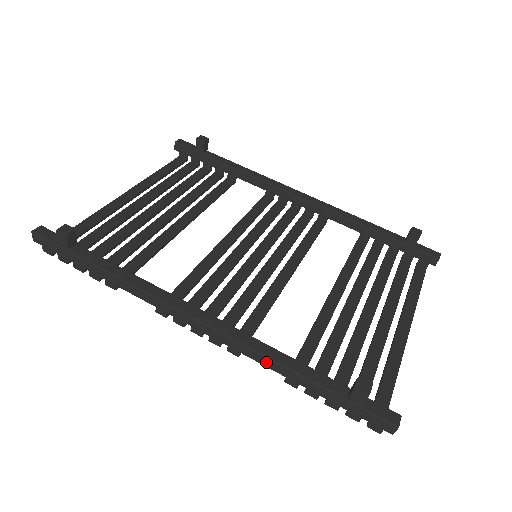
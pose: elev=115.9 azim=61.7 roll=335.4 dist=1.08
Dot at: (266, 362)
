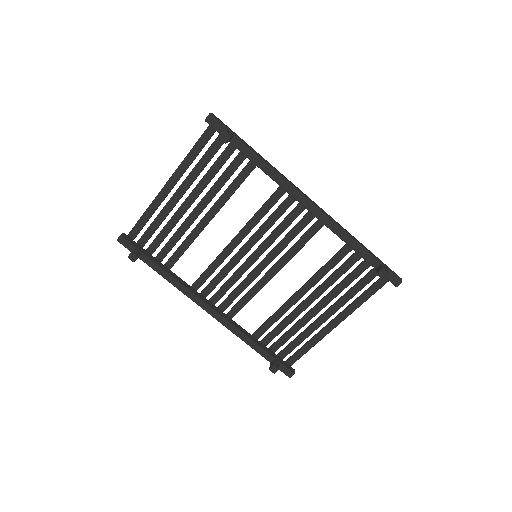
Dot at: (239, 335)
